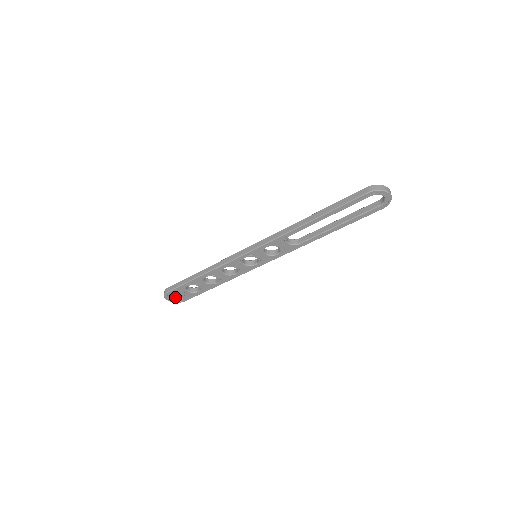
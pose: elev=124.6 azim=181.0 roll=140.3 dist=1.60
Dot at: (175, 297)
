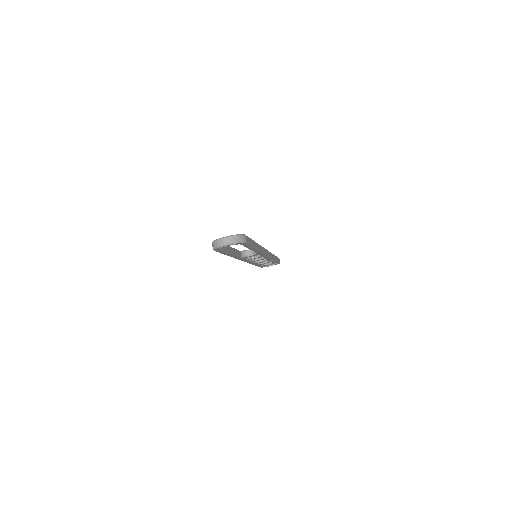
Dot at: occluded
